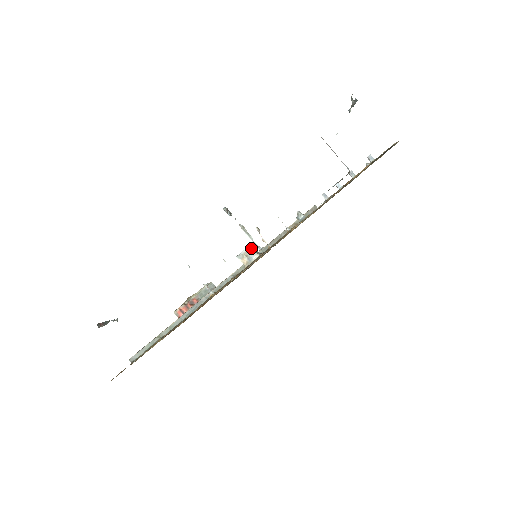
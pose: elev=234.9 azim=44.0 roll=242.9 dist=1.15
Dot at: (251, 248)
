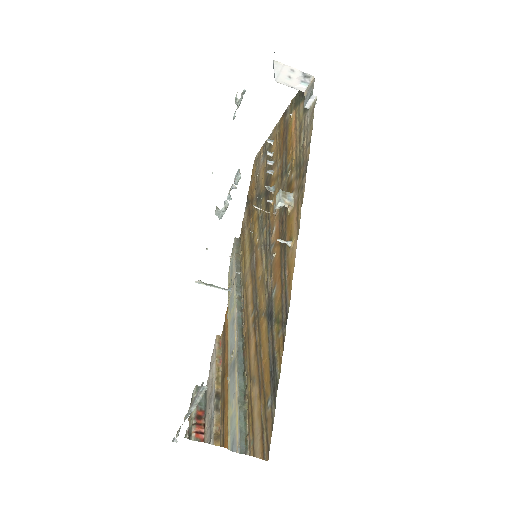
Dot at: (282, 191)
